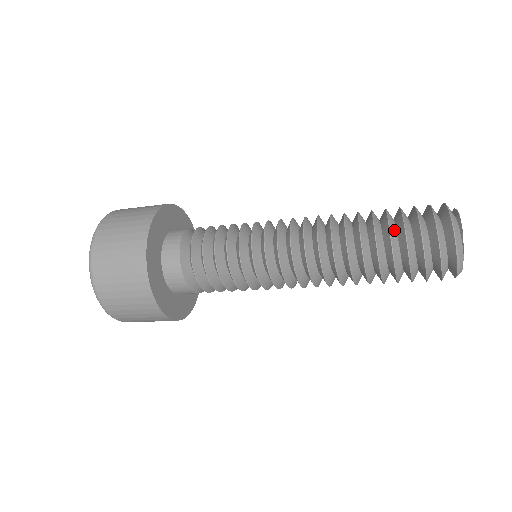
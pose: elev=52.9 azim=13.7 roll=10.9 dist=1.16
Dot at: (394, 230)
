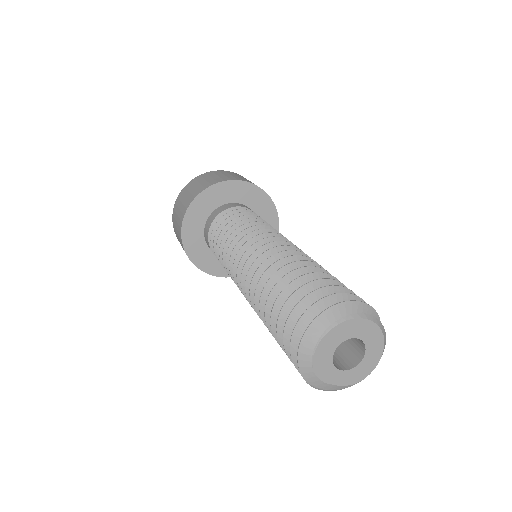
Dot at: occluded
